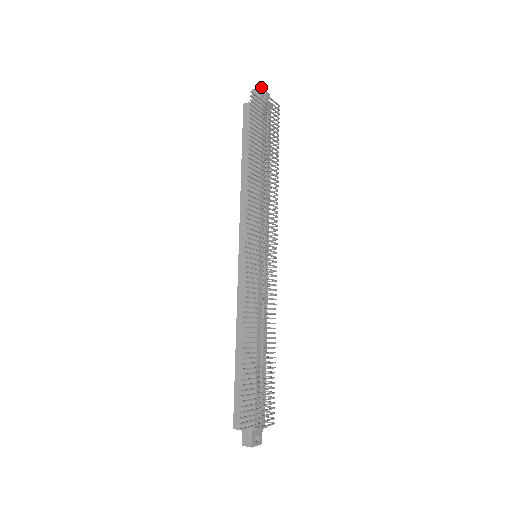
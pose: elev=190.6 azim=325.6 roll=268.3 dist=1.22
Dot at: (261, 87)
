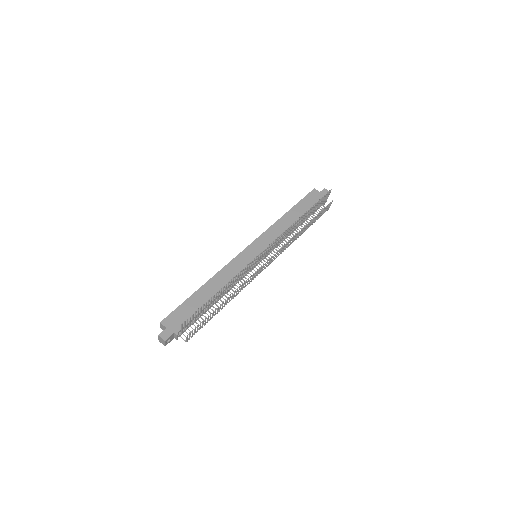
Dot at: occluded
